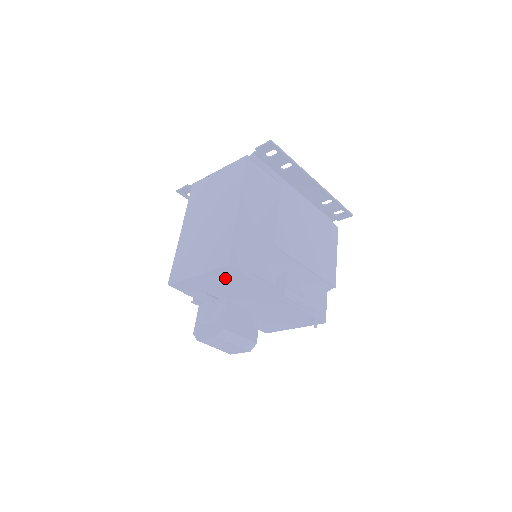
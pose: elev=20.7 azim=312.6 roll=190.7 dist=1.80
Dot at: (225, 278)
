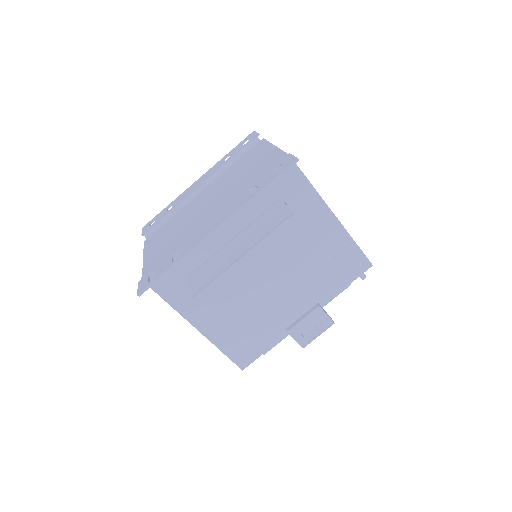
Dot at: occluded
